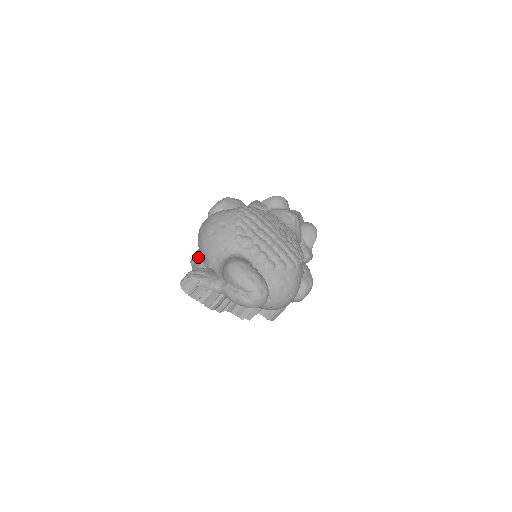
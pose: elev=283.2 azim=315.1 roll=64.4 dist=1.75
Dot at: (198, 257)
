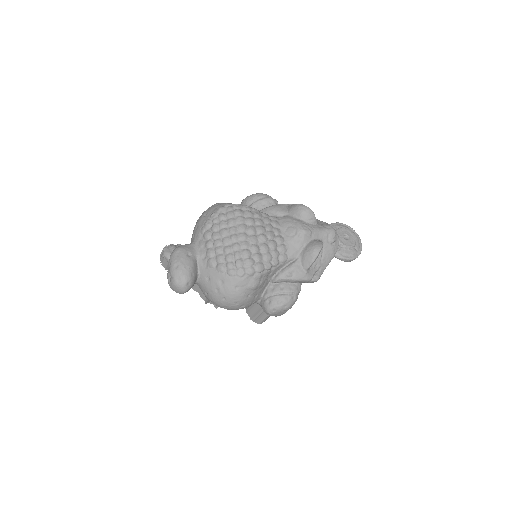
Dot at: occluded
